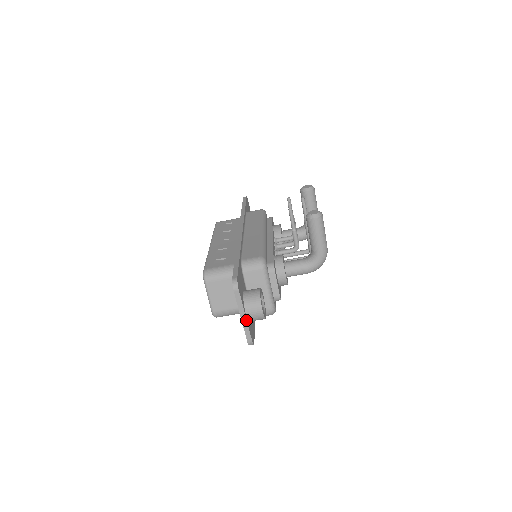
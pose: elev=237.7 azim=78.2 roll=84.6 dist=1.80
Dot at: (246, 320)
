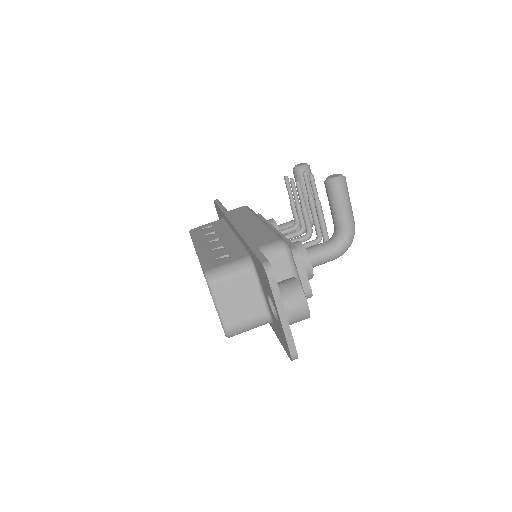
Dot at: (287, 321)
